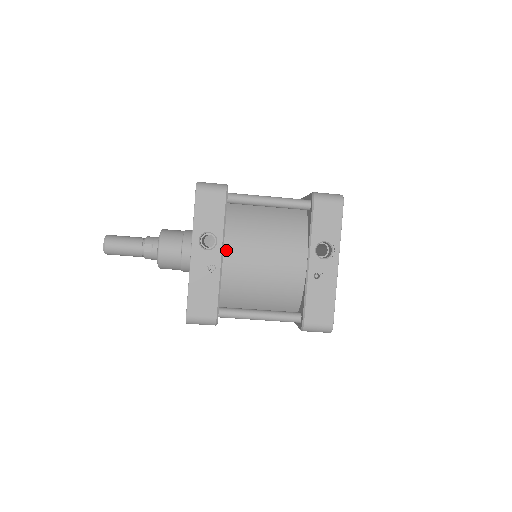
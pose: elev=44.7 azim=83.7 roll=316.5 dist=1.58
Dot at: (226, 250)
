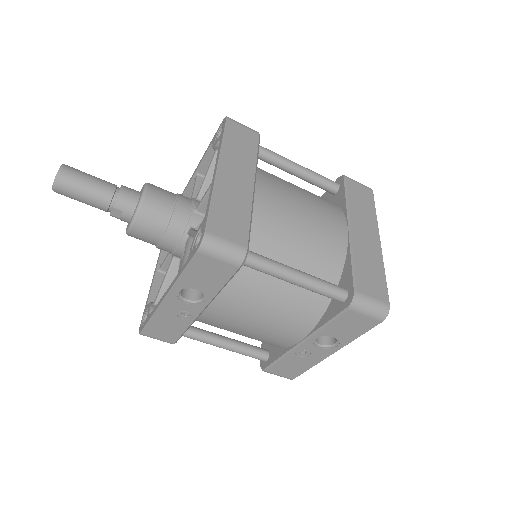
Dot at: (211, 306)
